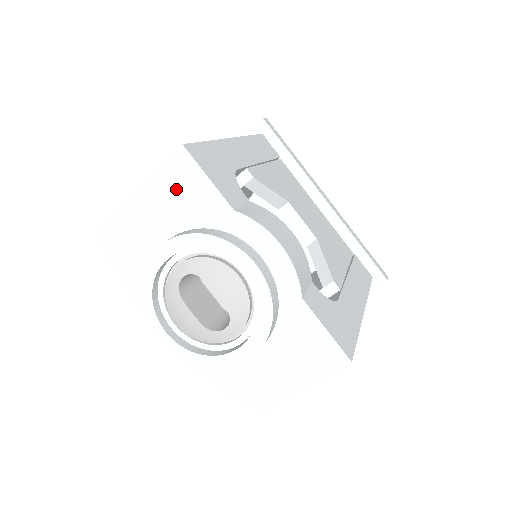
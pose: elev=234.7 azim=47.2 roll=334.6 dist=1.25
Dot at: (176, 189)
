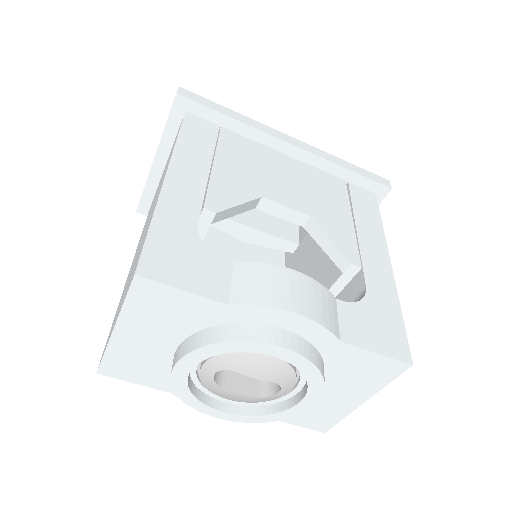
Dot at: (156, 310)
